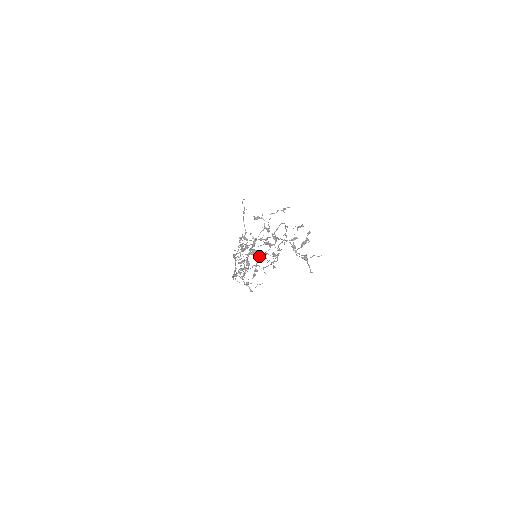
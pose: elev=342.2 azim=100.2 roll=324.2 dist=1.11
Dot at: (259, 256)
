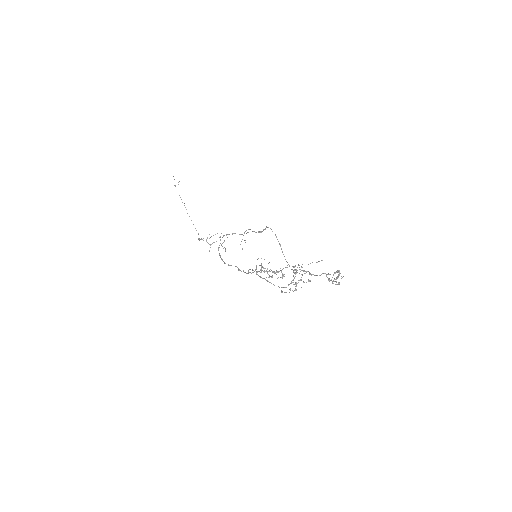
Dot at: occluded
